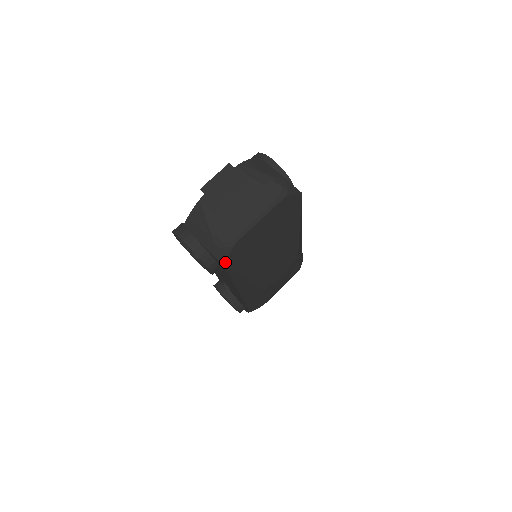
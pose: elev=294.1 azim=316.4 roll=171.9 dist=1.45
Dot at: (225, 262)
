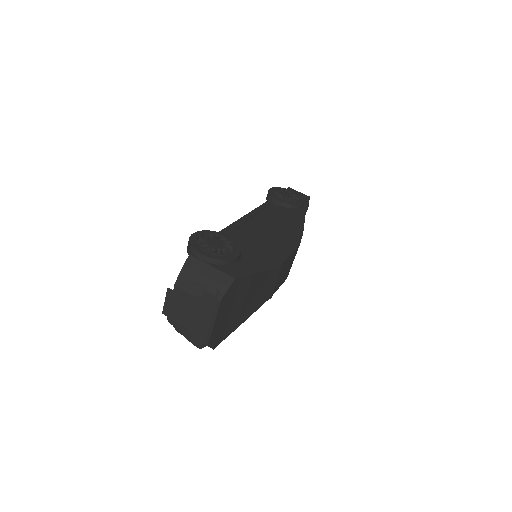
Dot at: occluded
